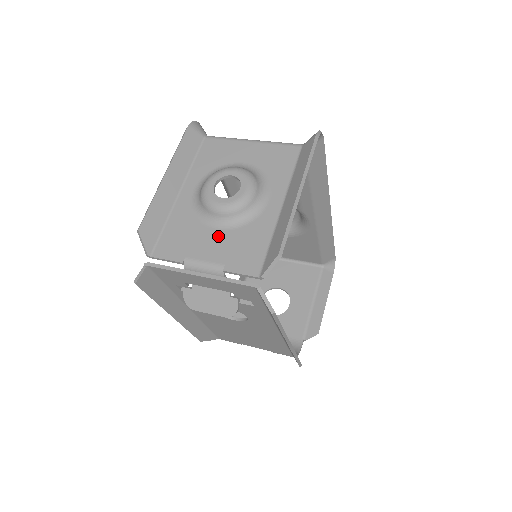
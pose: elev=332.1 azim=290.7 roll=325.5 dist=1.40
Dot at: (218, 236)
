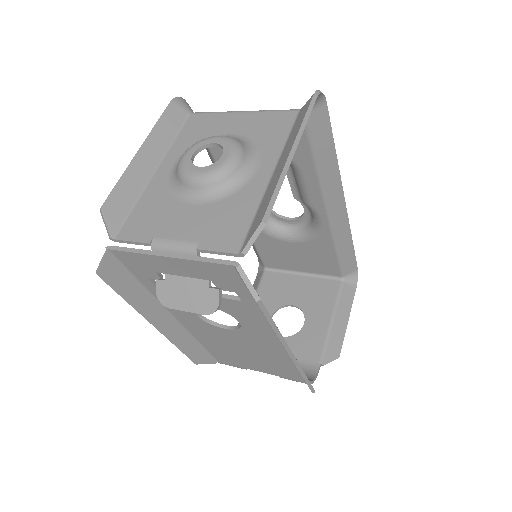
Dot at: (194, 211)
